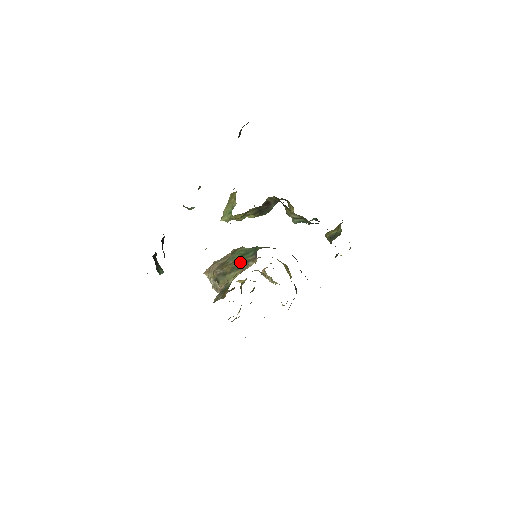
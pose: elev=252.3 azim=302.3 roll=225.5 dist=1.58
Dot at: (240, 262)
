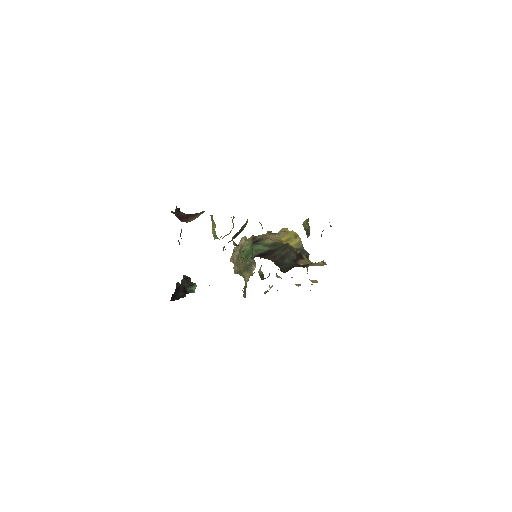
Dot at: (247, 263)
